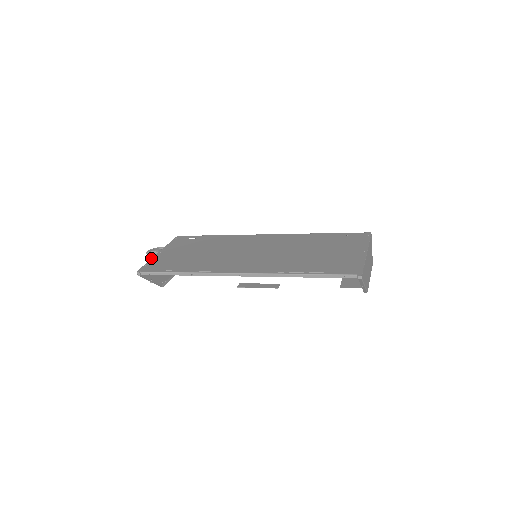
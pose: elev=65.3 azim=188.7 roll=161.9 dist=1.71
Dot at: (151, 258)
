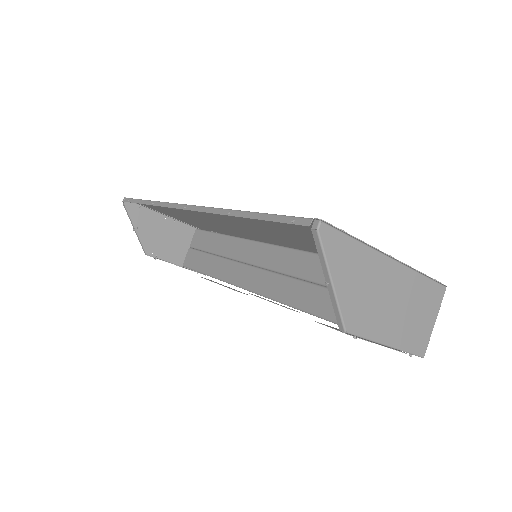
Dot at: occluded
